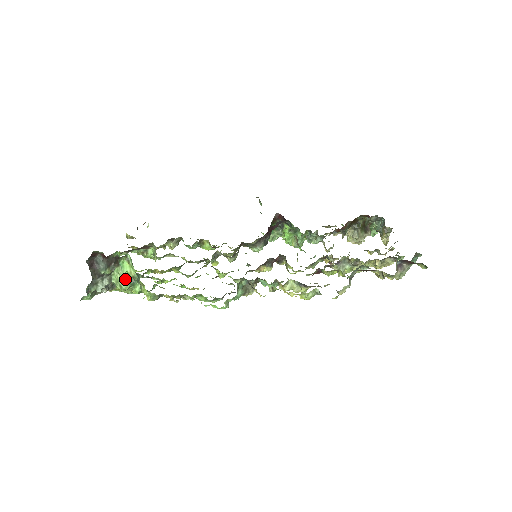
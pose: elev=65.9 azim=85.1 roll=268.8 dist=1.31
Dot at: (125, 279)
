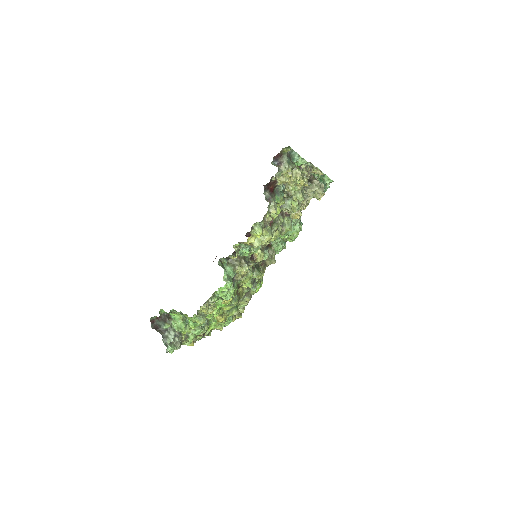
Dot at: (180, 323)
